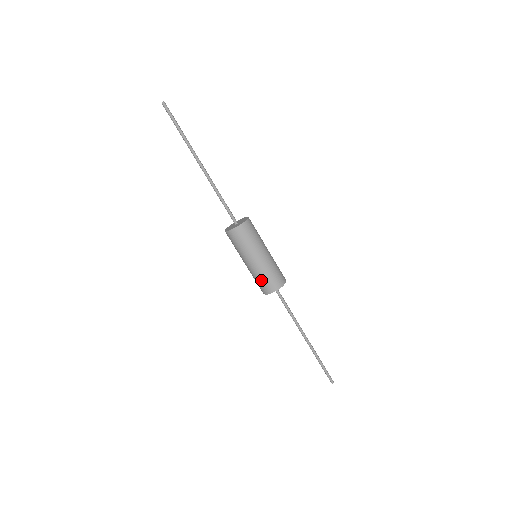
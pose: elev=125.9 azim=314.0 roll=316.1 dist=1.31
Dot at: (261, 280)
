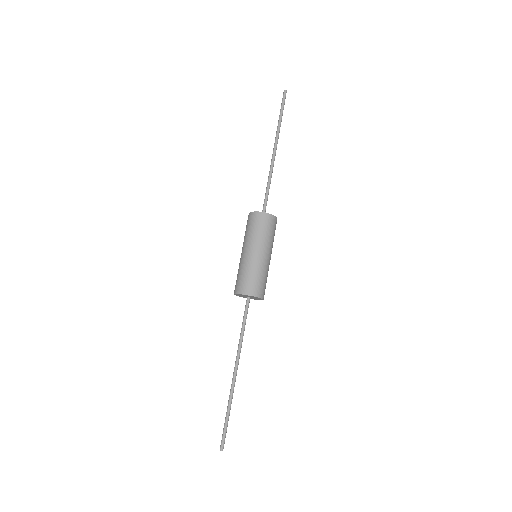
Dot at: (238, 275)
